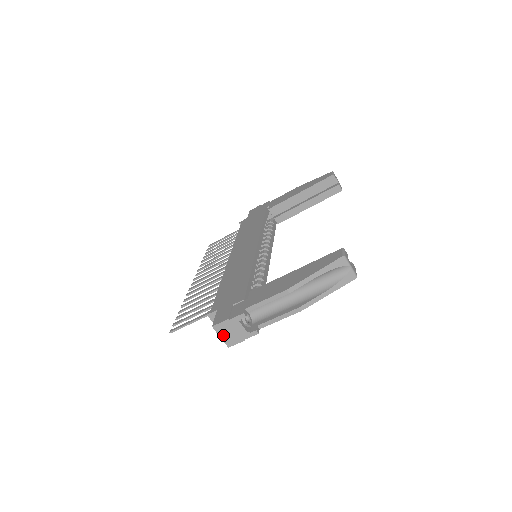
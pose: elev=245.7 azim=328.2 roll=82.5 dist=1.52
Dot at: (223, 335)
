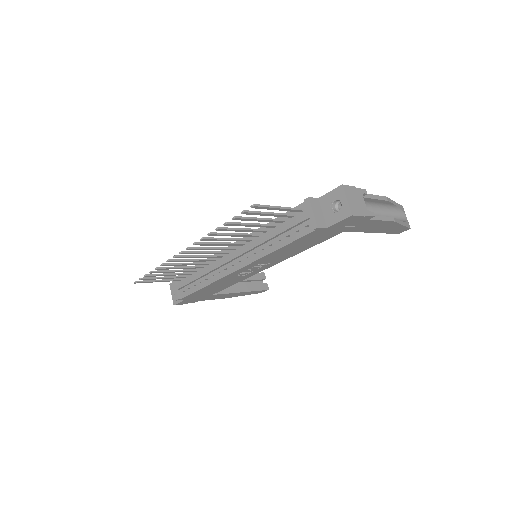
Dot at: (349, 199)
